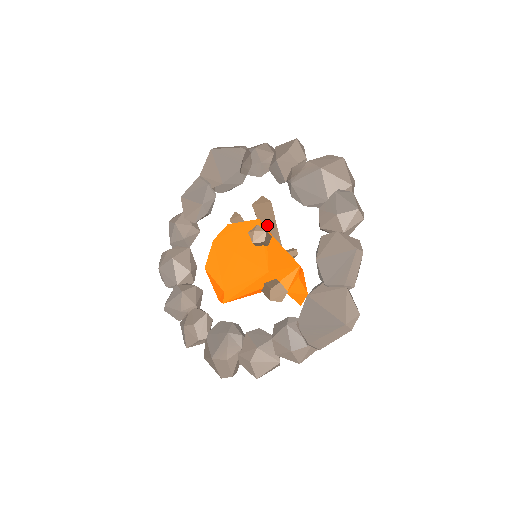
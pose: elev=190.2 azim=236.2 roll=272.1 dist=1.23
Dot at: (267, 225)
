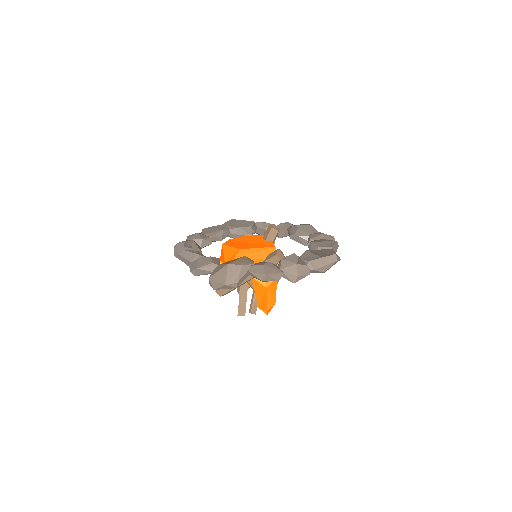
Dot at: occluded
